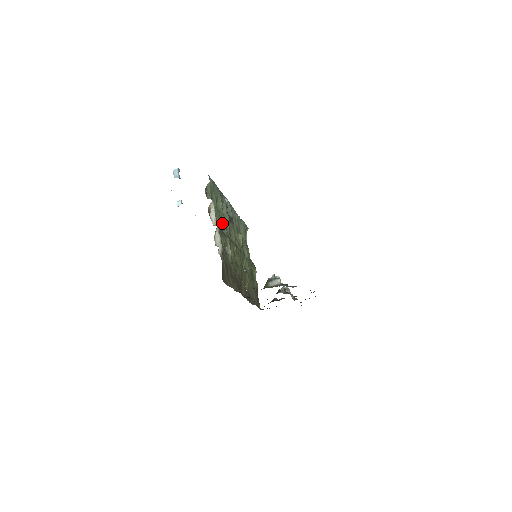
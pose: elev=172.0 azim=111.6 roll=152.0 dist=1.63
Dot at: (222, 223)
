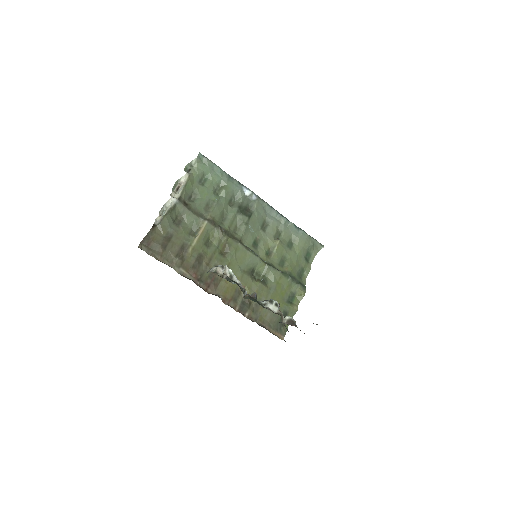
Dot at: (209, 206)
